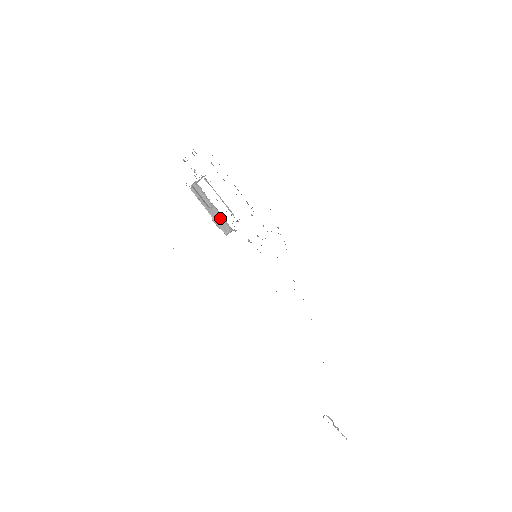
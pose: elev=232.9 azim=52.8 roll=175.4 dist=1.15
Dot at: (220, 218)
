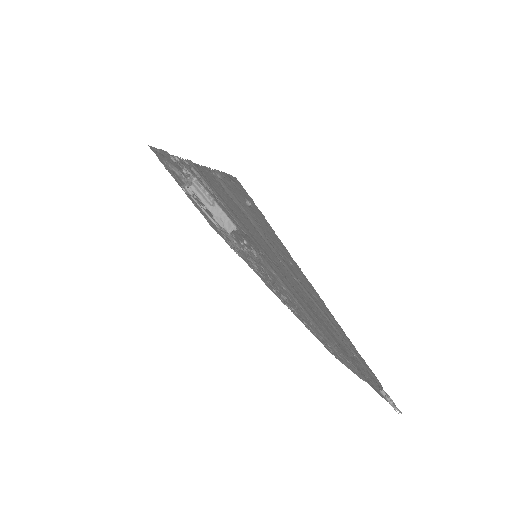
Dot at: (222, 216)
